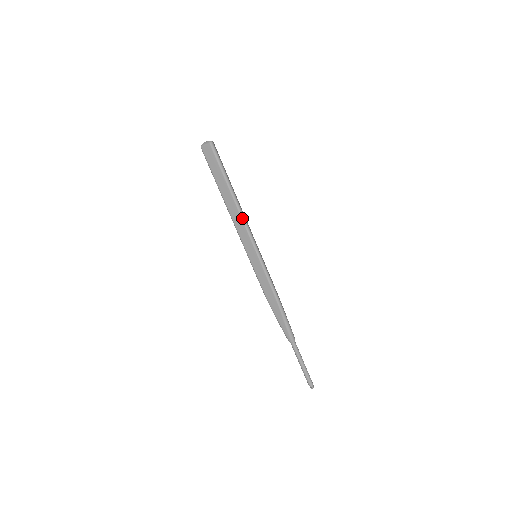
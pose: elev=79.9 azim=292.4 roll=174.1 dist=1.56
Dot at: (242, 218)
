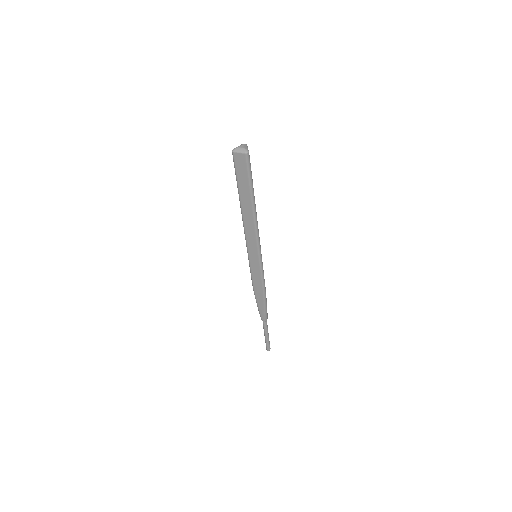
Dot at: (256, 227)
